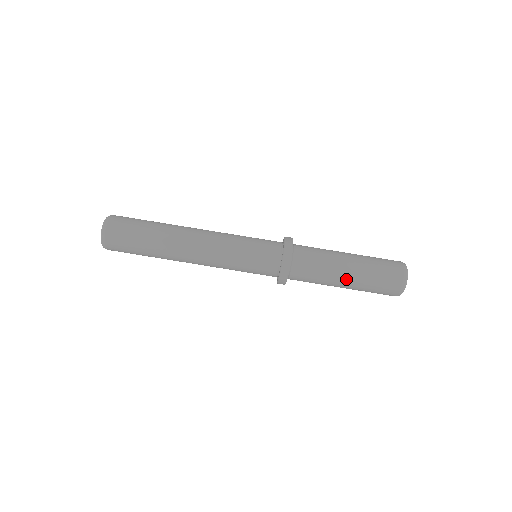
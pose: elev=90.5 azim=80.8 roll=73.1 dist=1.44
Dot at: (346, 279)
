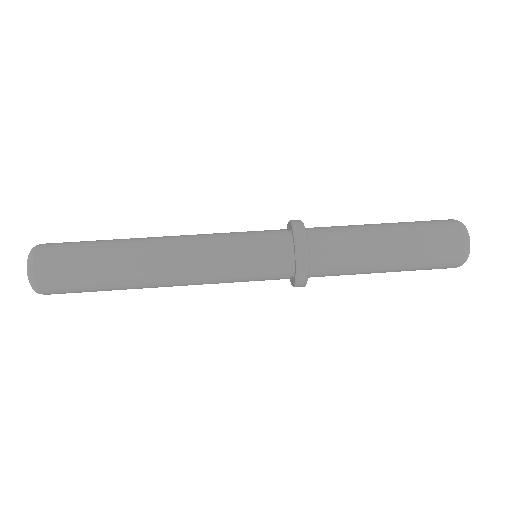
Dot at: (386, 234)
